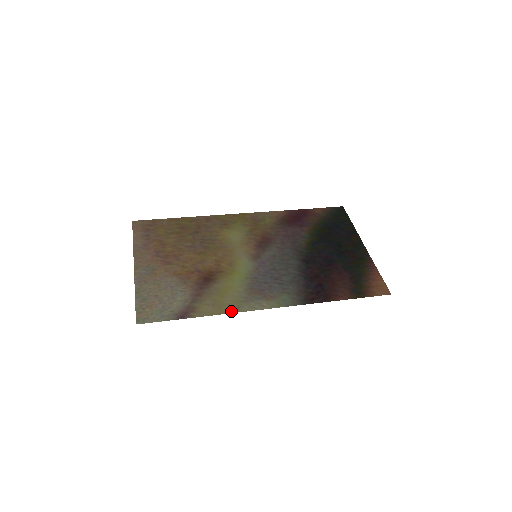
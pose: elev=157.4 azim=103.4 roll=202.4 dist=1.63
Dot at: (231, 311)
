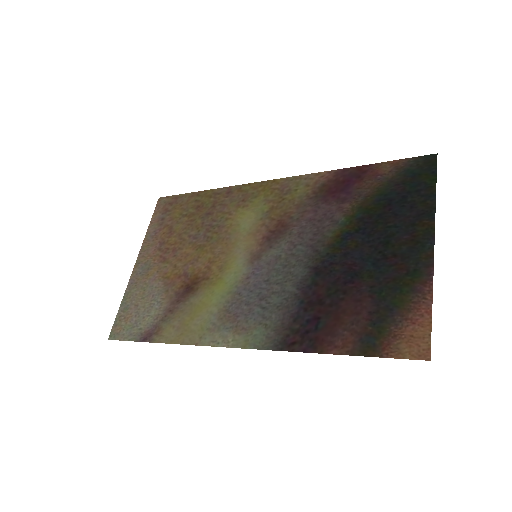
Dot at: (190, 342)
